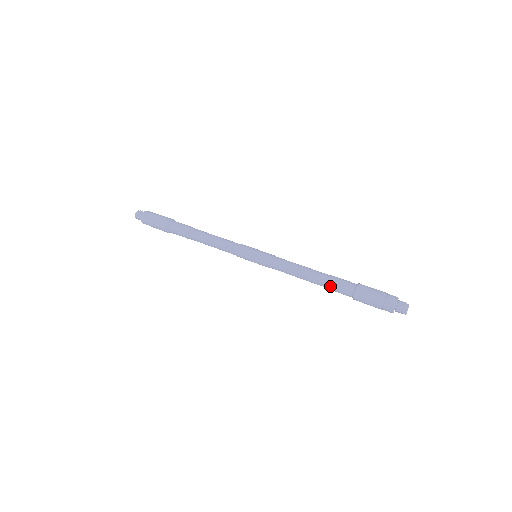
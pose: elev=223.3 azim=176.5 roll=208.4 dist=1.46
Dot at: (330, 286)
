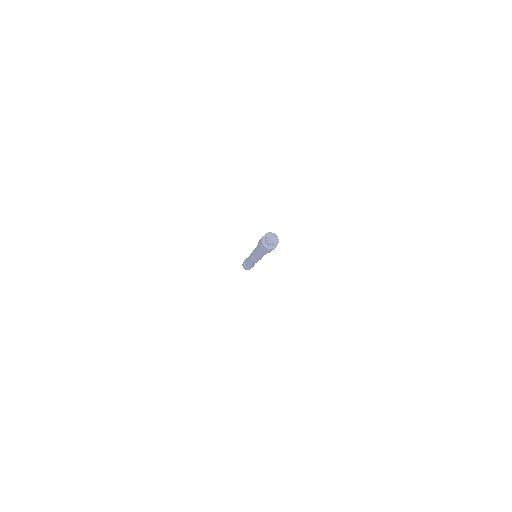
Dot at: occluded
